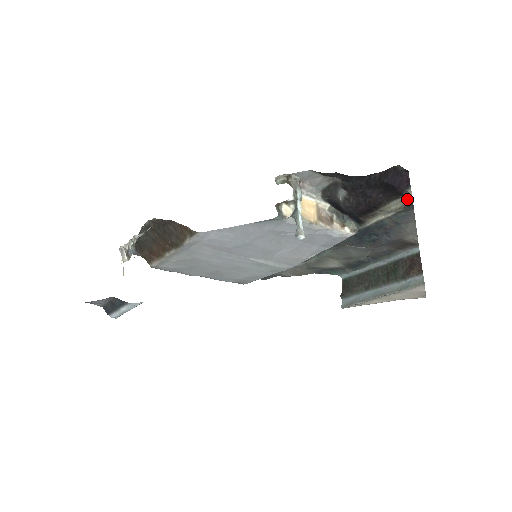
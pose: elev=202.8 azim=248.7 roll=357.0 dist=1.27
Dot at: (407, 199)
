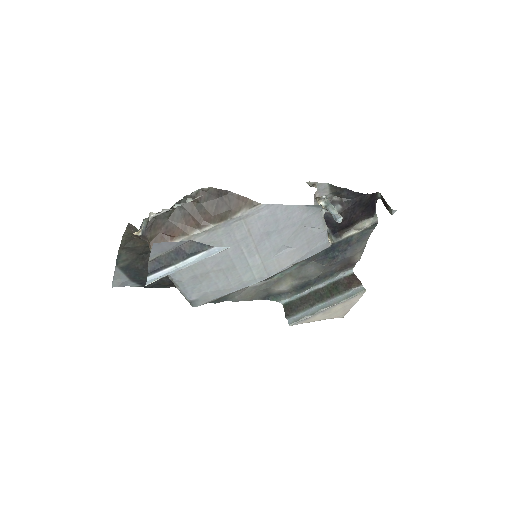
Dot at: (374, 219)
